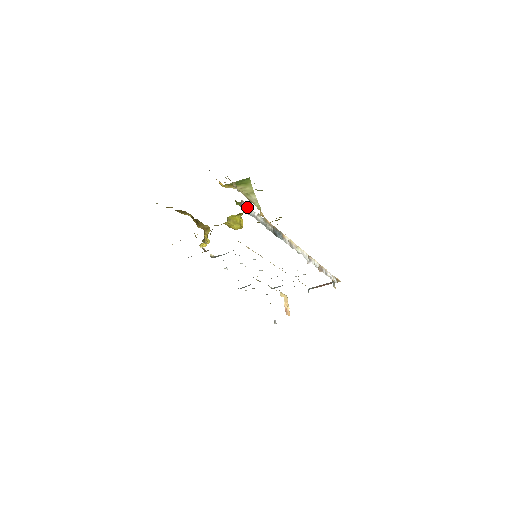
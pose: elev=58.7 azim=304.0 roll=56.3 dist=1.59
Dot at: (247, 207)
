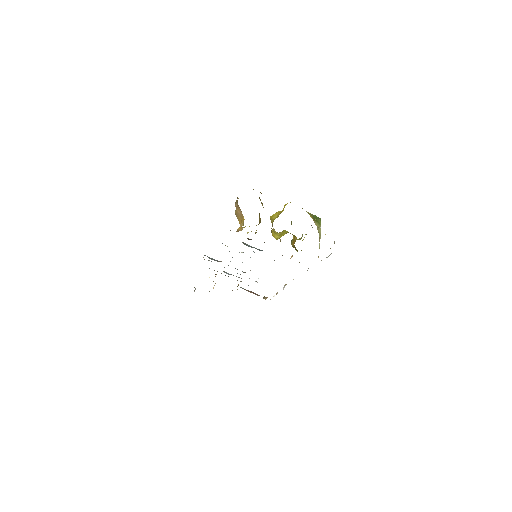
Dot at: (329, 255)
